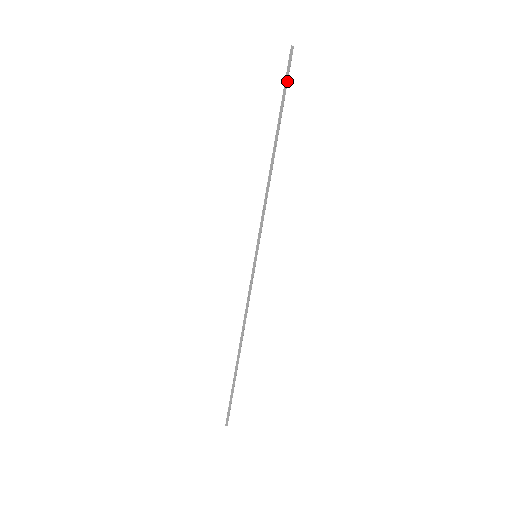
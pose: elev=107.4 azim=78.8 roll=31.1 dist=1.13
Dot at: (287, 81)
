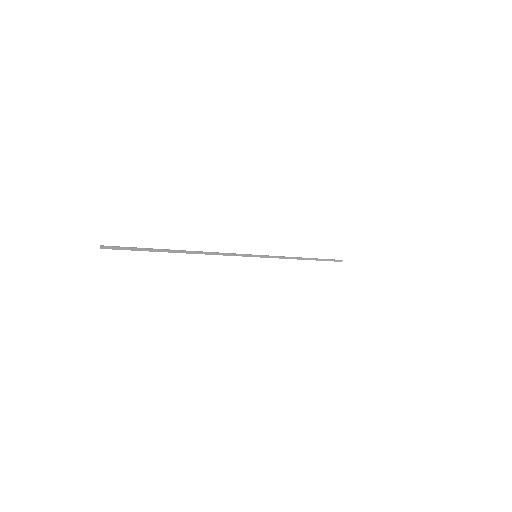
Dot at: (332, 260)
